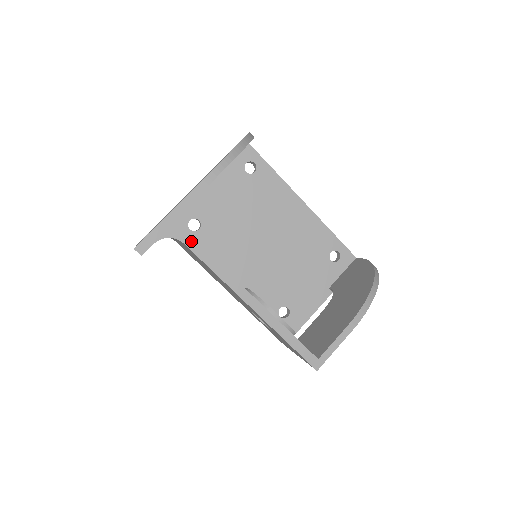
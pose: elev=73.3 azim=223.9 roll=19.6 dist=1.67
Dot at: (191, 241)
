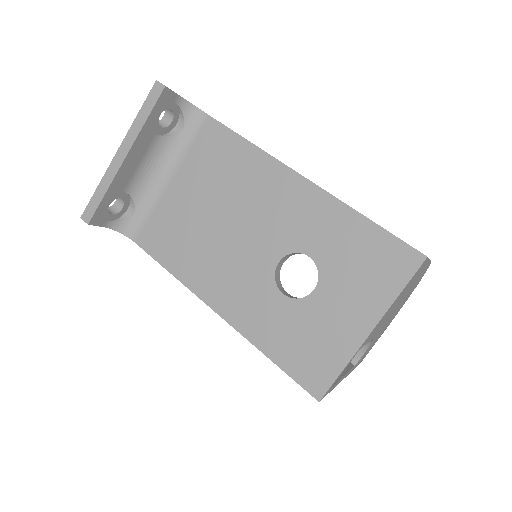
Dot at: occluded
